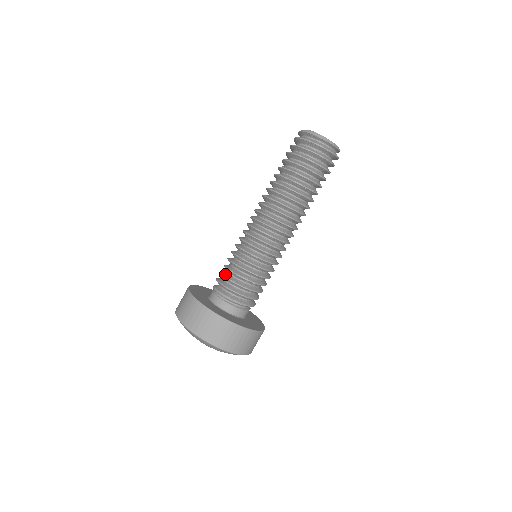
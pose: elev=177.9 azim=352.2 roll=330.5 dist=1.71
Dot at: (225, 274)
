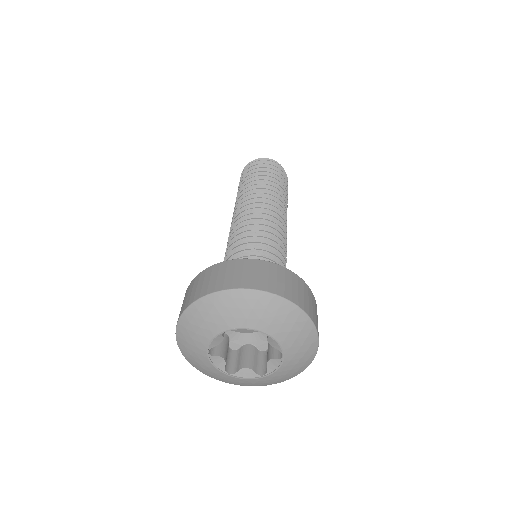
Dot at: (243, 257)
